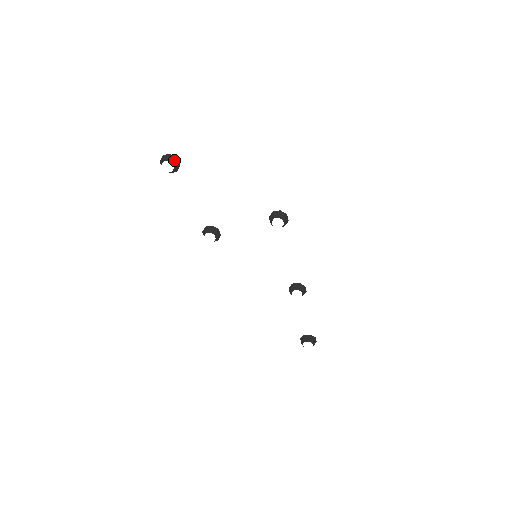
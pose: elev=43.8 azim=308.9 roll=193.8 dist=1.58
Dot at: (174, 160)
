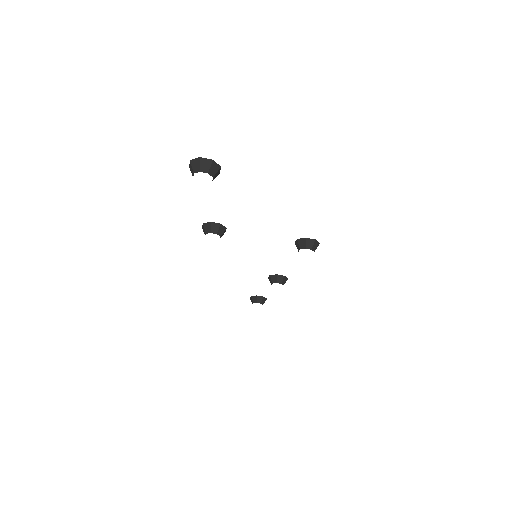
Dot at: (216, 171)
